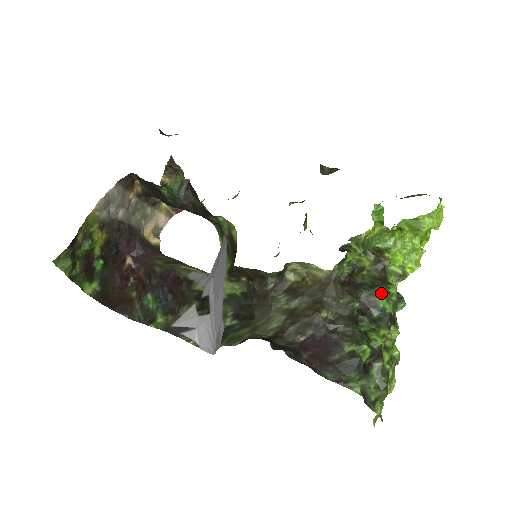
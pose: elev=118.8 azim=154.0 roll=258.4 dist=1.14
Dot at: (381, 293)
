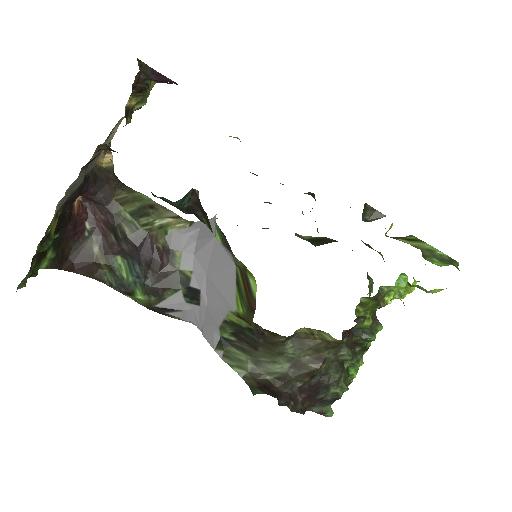
Dot at: (371, 341)
